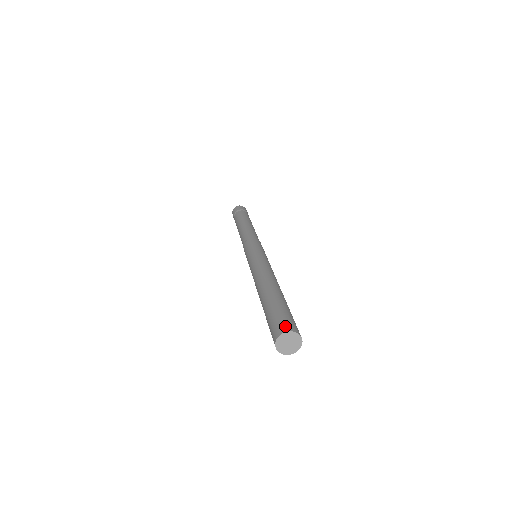
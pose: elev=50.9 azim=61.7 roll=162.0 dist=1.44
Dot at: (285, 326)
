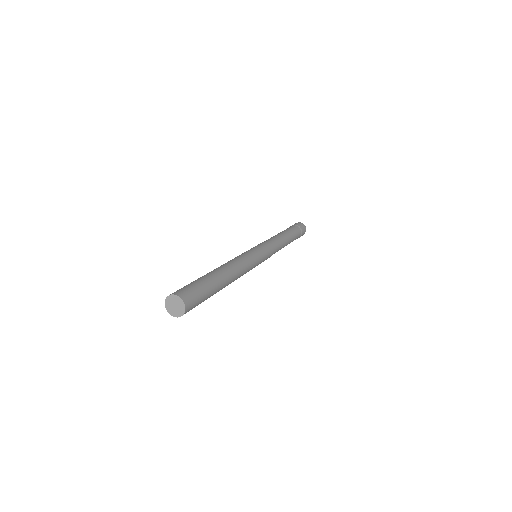
Dot at: (186, 296)
